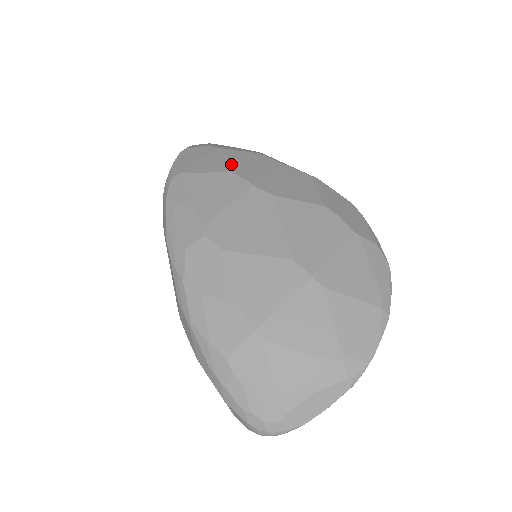
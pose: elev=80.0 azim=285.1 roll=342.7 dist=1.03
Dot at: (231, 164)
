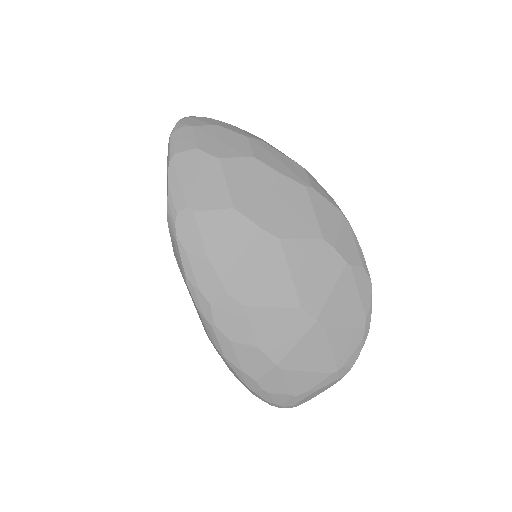
Dot at: (231, 192)
